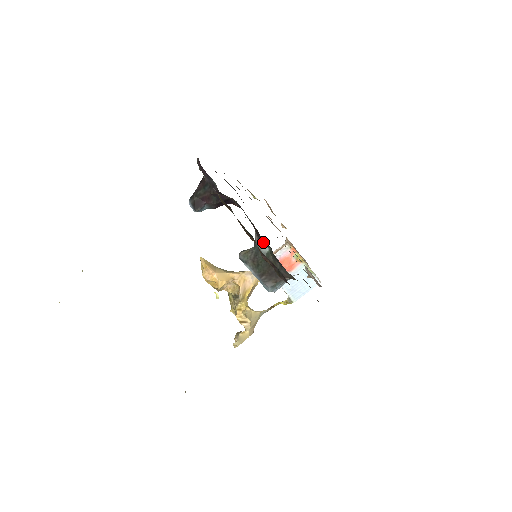
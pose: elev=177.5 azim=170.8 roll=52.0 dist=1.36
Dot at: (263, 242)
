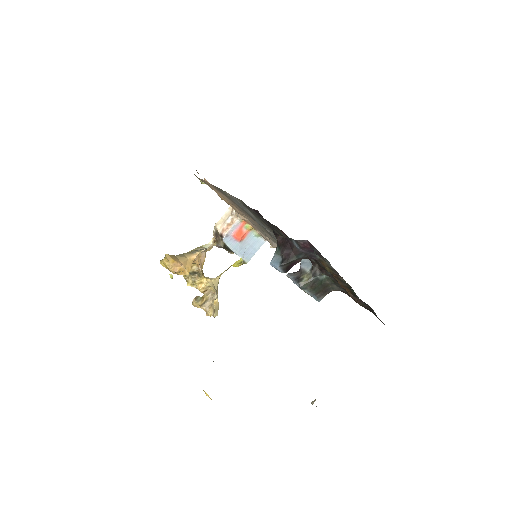
Dot at: (324, 274)
